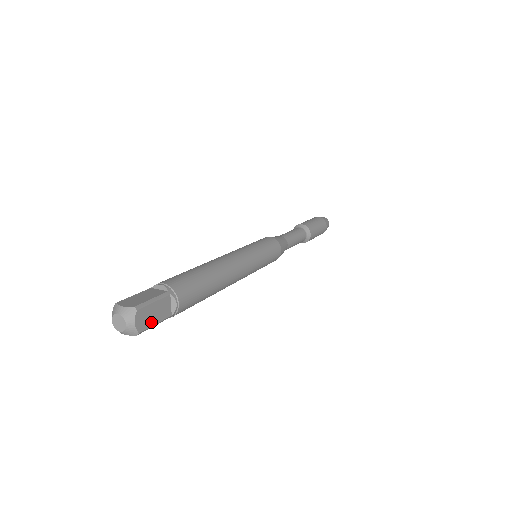
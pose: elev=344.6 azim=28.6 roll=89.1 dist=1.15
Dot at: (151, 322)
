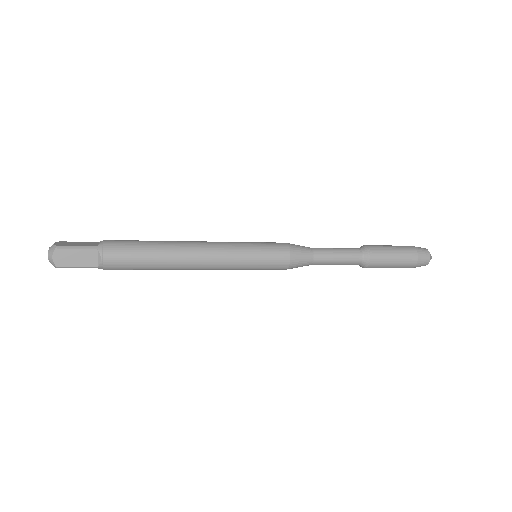
Dot at: (72, 263)
